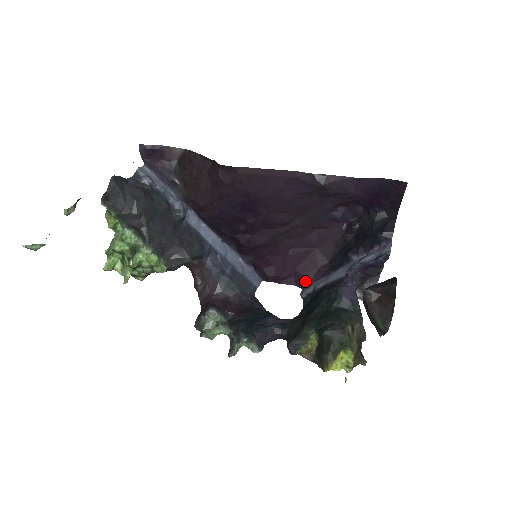
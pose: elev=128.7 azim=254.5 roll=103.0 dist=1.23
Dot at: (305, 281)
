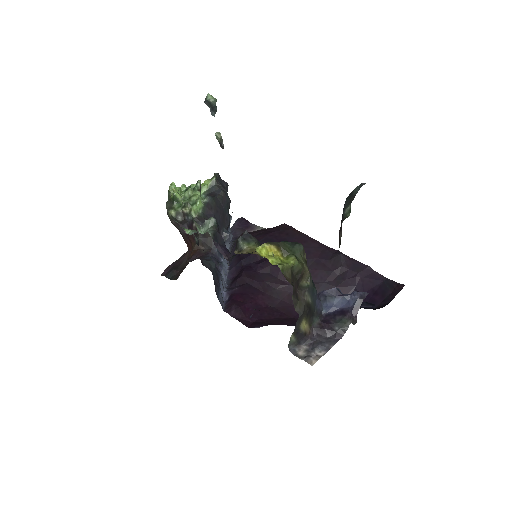
Dot at: (261, 325)
